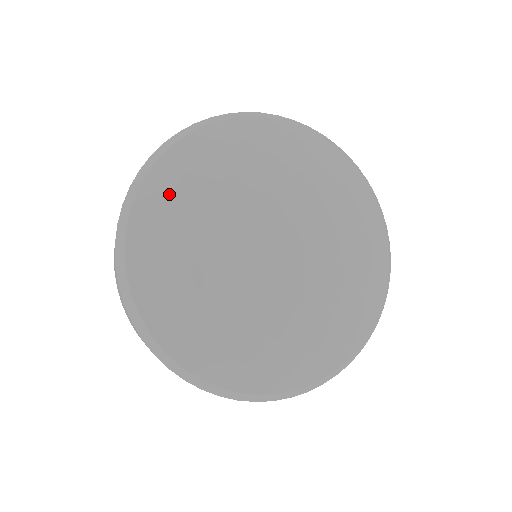
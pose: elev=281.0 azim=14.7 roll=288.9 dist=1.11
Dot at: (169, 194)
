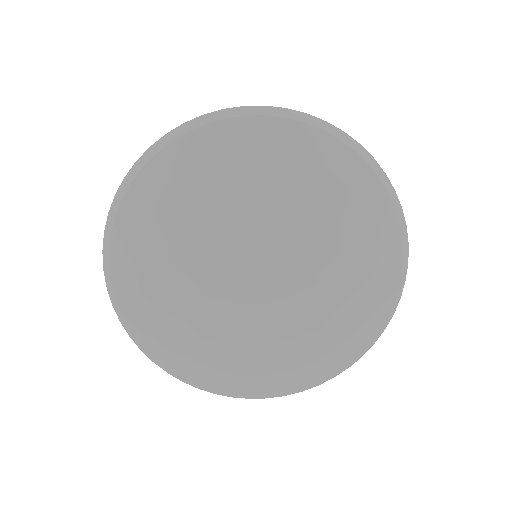
Dot at: (207, 158)
